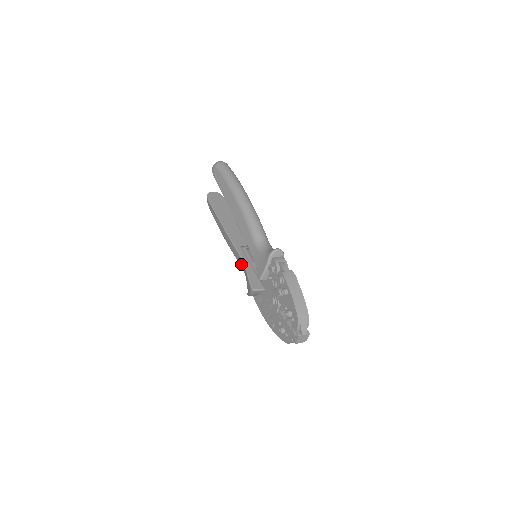
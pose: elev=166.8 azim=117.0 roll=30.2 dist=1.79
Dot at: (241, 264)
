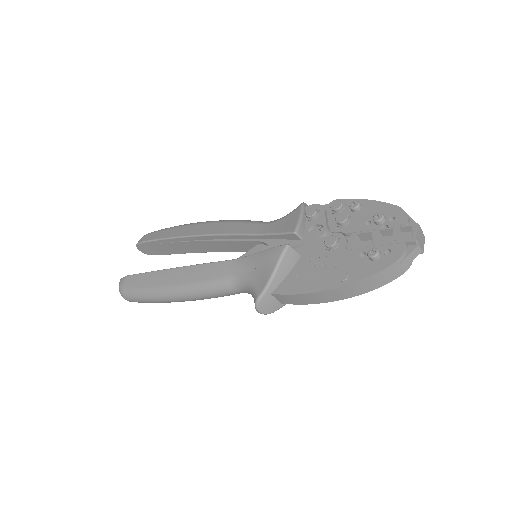
Dot at: (231, 271)
